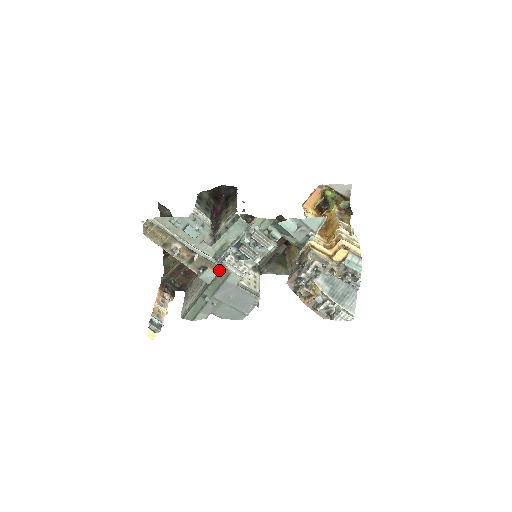
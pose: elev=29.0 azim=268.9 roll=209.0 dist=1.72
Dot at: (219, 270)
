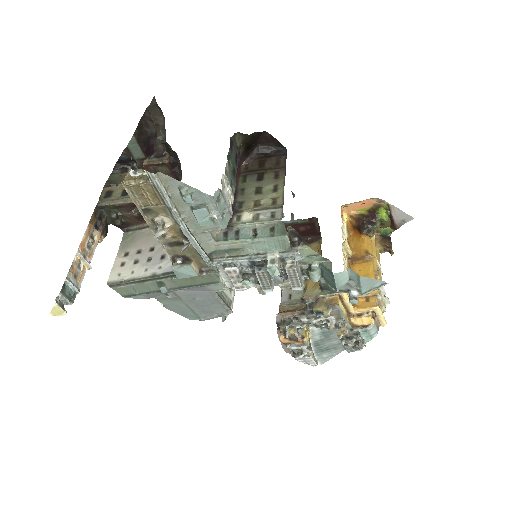
Dot at: (205, 270)
